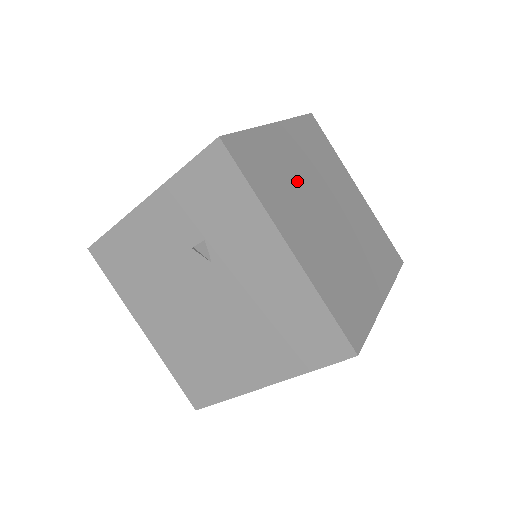
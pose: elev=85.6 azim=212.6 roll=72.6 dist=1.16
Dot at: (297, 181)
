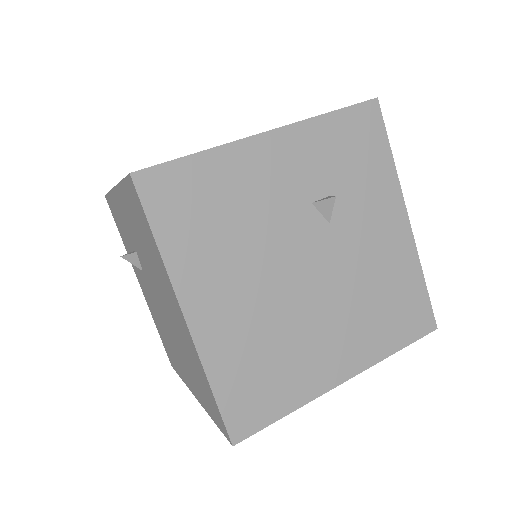
Dot at: occluded
